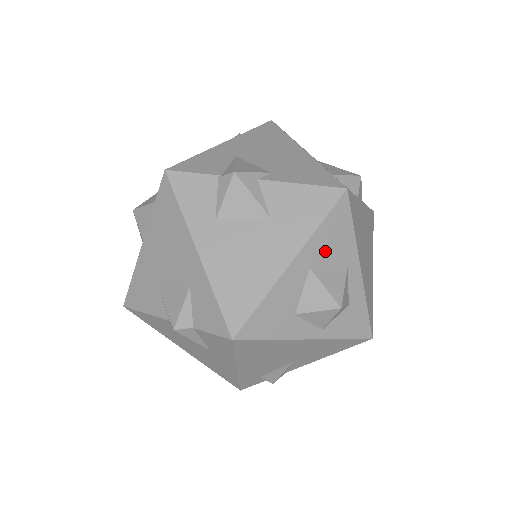
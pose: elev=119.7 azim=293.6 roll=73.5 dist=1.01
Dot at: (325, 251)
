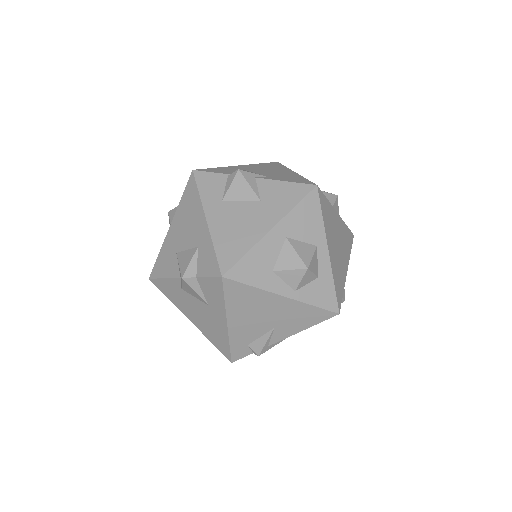
Dot at: (299, 227)
